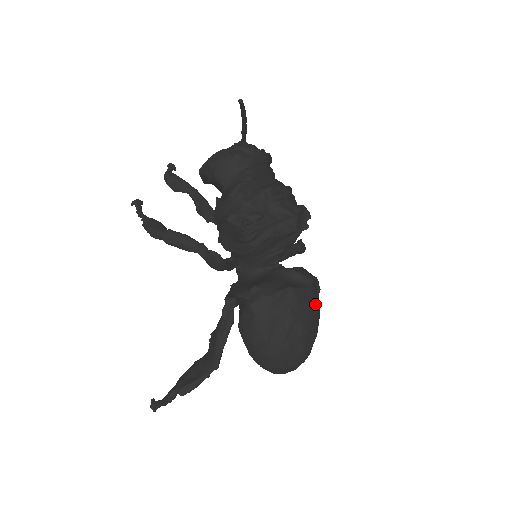
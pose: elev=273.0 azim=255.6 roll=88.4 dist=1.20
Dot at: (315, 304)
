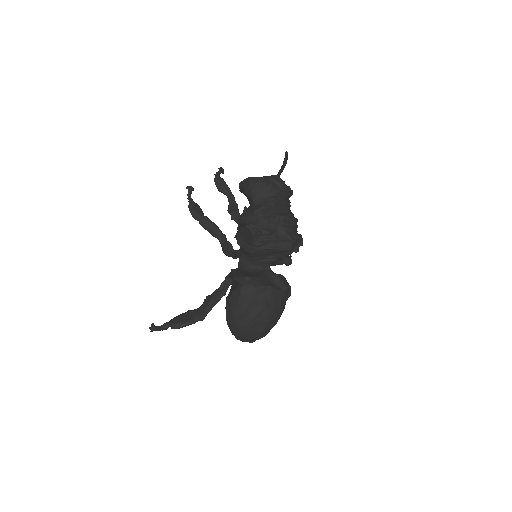
Dot at: (283, 303)
